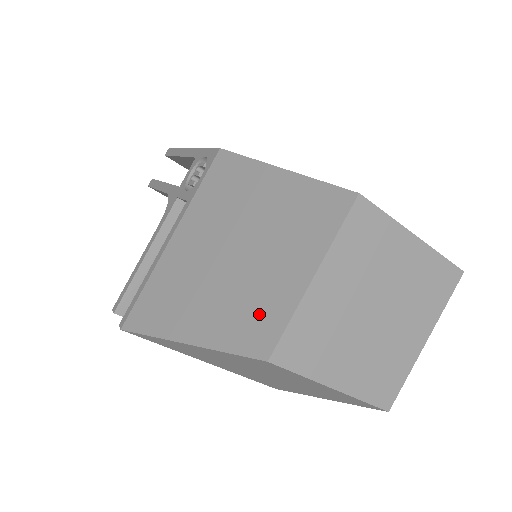
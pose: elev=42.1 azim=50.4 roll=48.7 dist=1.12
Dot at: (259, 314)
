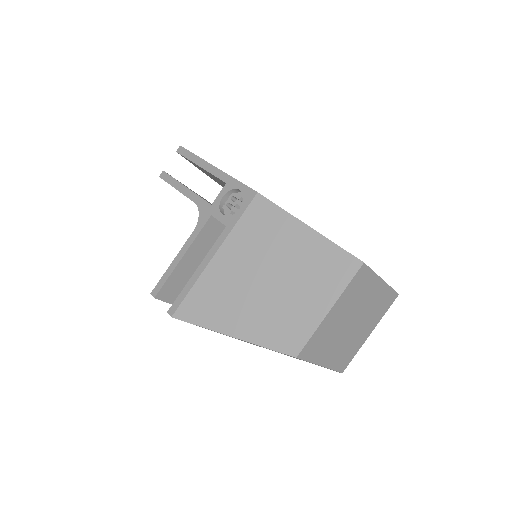
Dot at: (291, 327)
